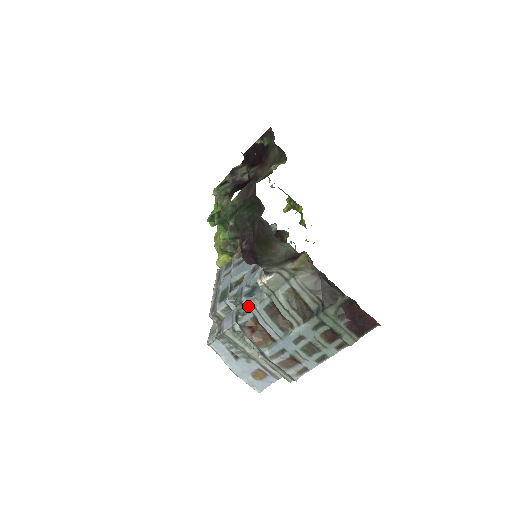
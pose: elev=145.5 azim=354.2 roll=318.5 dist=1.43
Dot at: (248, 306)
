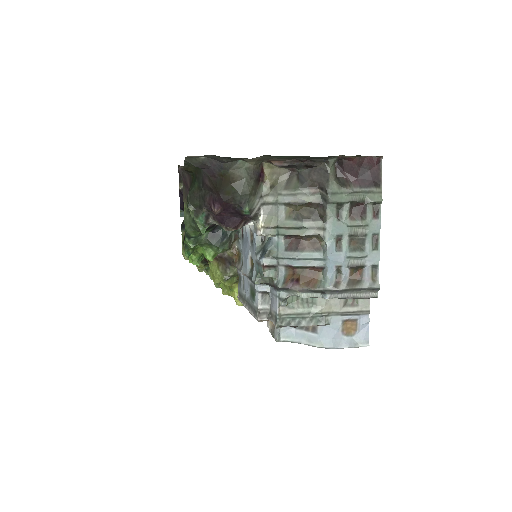
Dot at: (272, 263)
